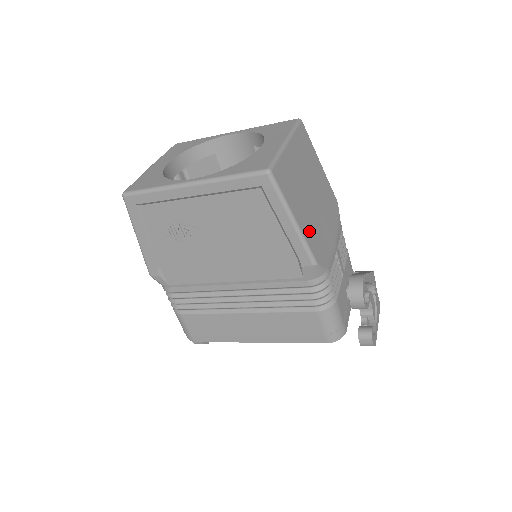
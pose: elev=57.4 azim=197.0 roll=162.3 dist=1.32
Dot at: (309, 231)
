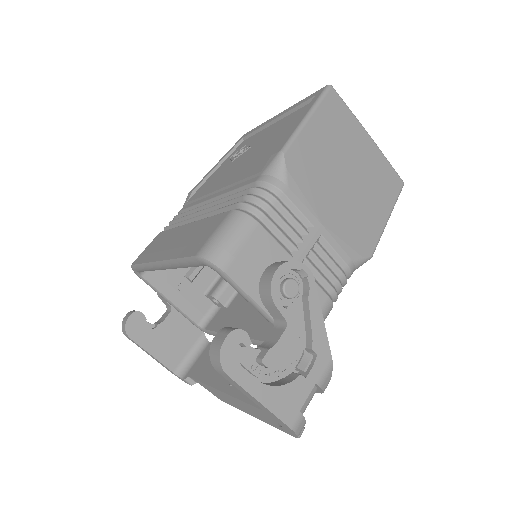
Dot at: (310, 147)
